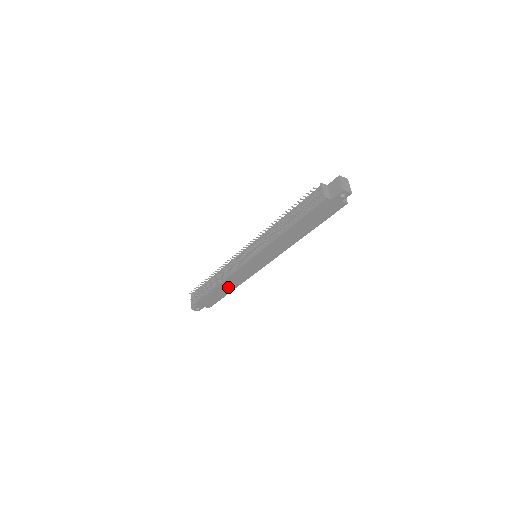
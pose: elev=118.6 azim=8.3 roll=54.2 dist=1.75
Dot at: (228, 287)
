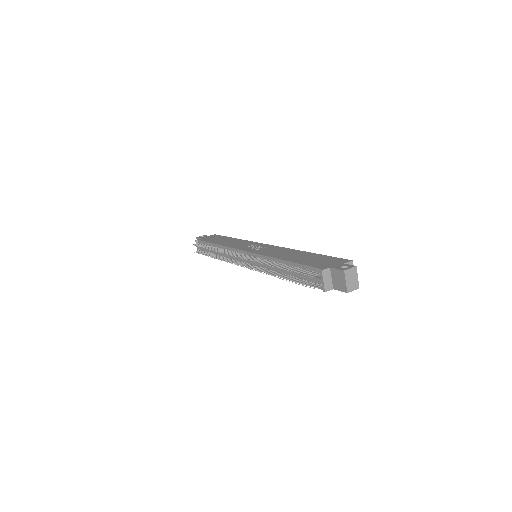
Dot at: occluded
